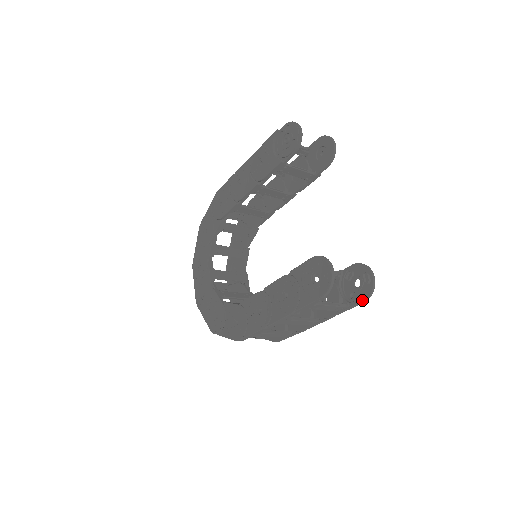
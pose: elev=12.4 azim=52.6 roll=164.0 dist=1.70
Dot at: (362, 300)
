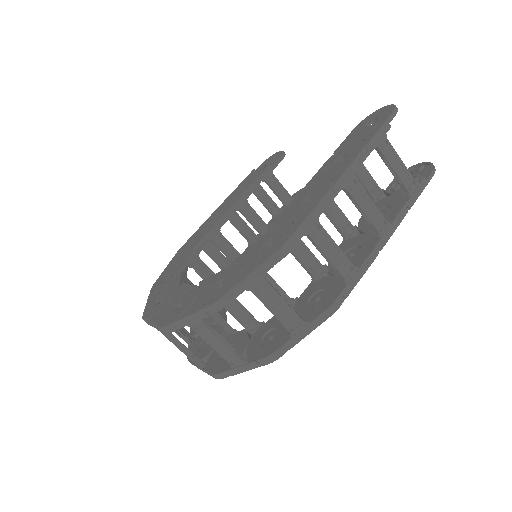
Dot at: (429, 174)
